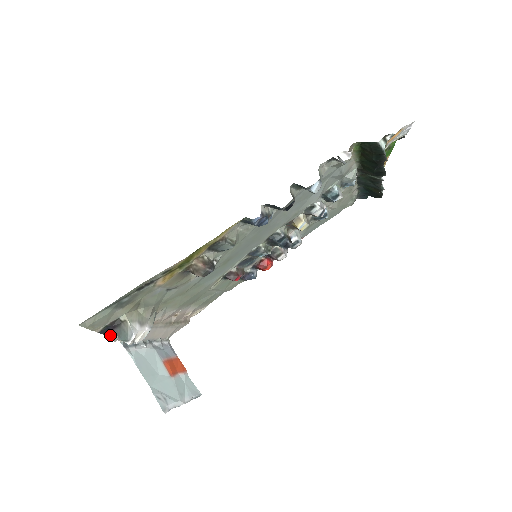
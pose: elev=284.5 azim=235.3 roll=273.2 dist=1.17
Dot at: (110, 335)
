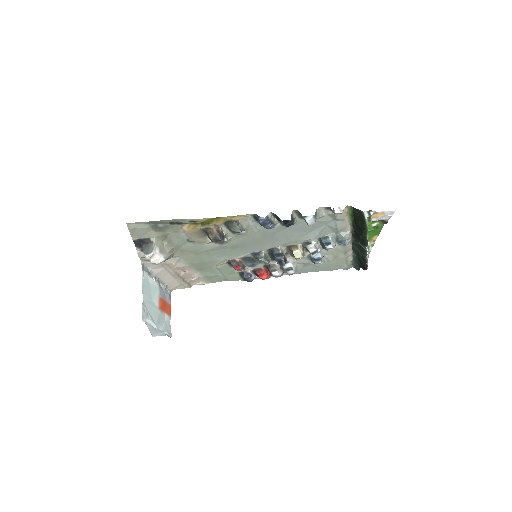
Dot at: (138, 251)
